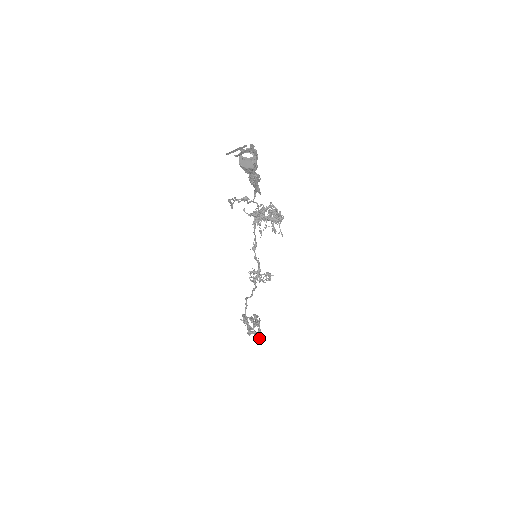
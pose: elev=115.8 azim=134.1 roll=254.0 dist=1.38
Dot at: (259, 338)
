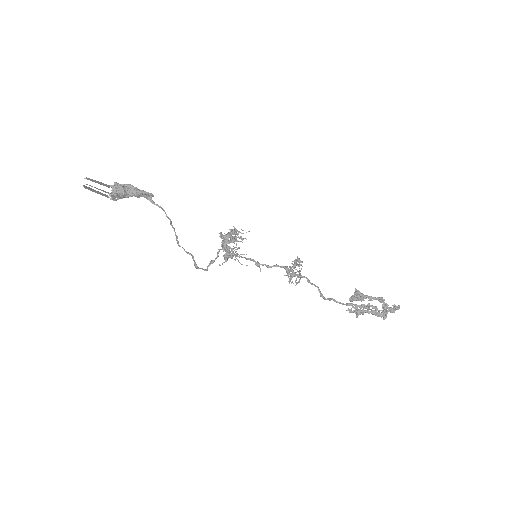
Dot at: (393, 306)
